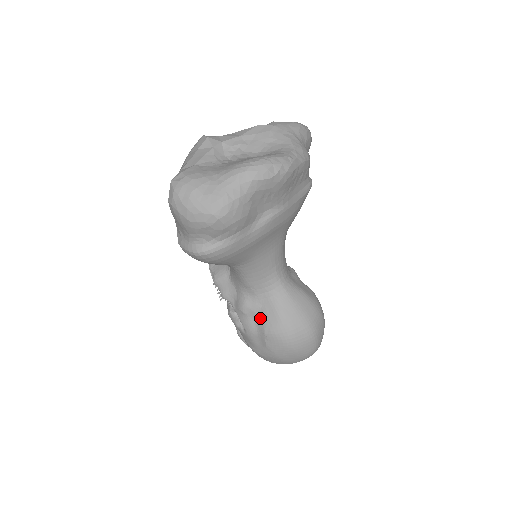
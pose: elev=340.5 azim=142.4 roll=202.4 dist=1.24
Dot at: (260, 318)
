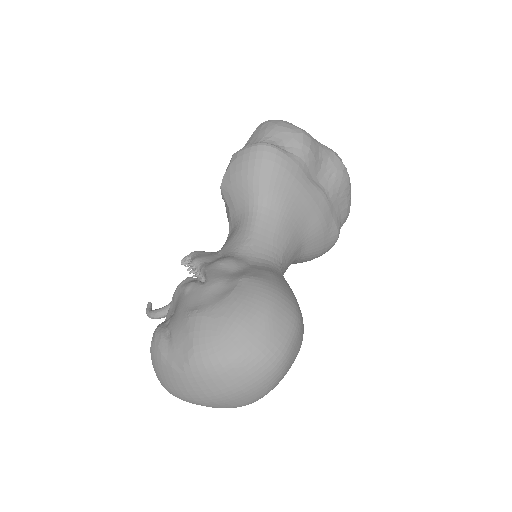
Dot at: (242, 270)
